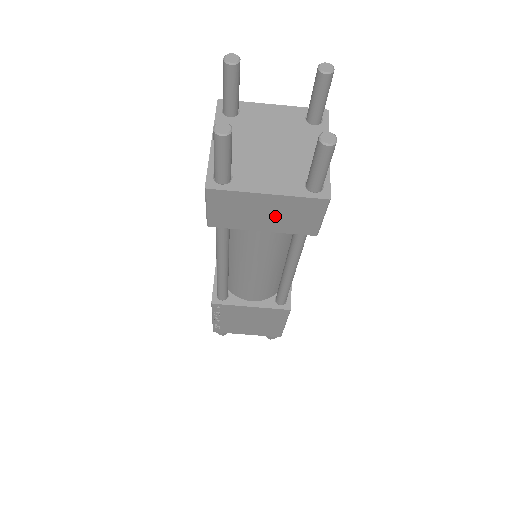
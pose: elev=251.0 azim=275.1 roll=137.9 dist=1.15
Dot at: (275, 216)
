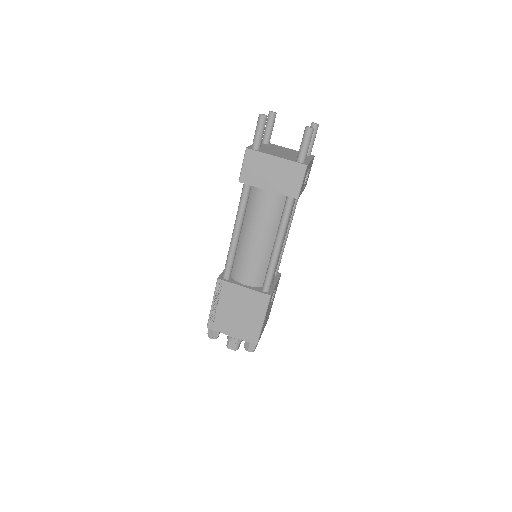
Dot at: (277, 177)
